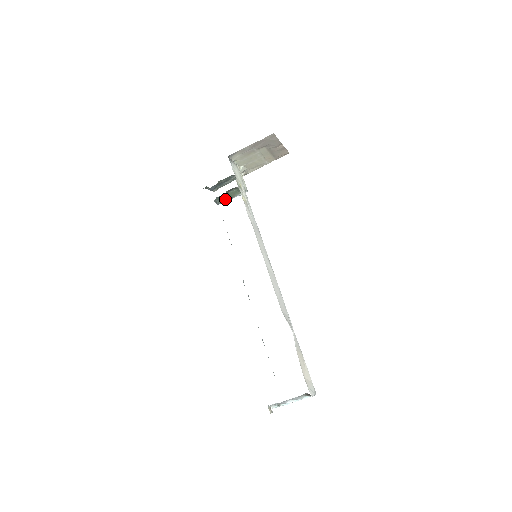
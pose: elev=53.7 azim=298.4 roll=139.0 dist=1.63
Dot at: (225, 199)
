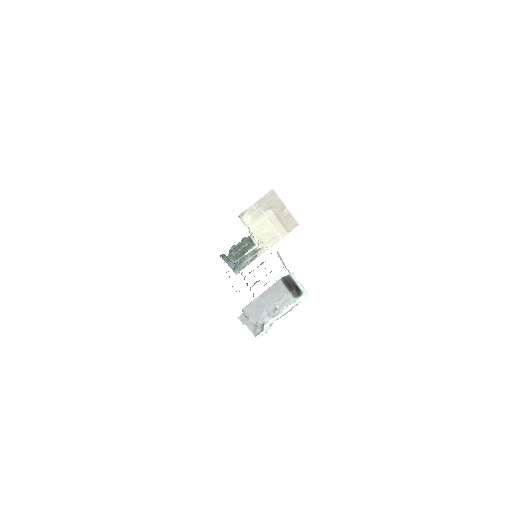
Dot at: (239, 256)
